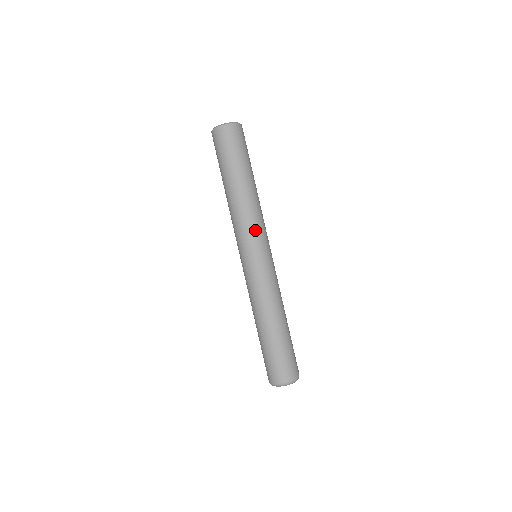
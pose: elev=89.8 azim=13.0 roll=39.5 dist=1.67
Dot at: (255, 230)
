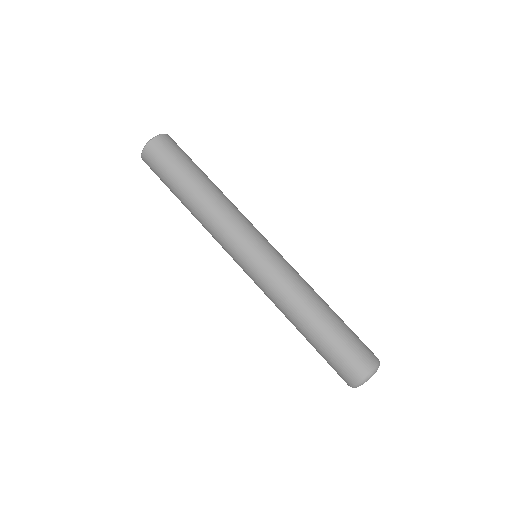
Dot at: (249, 221)
